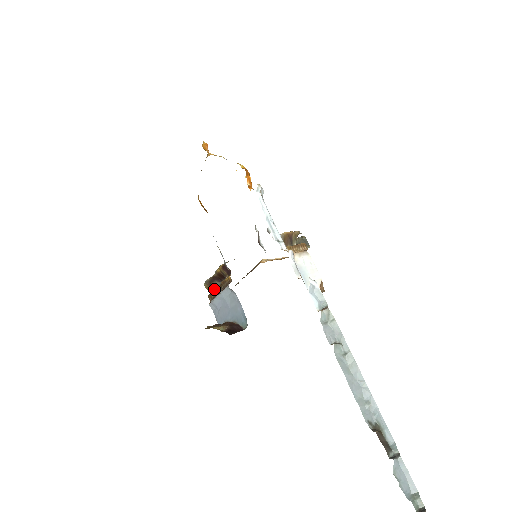
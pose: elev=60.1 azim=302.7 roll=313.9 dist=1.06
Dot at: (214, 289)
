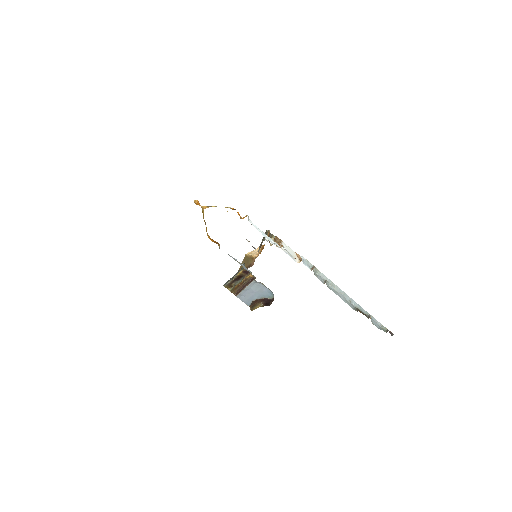
Dot at: (237, 286)
